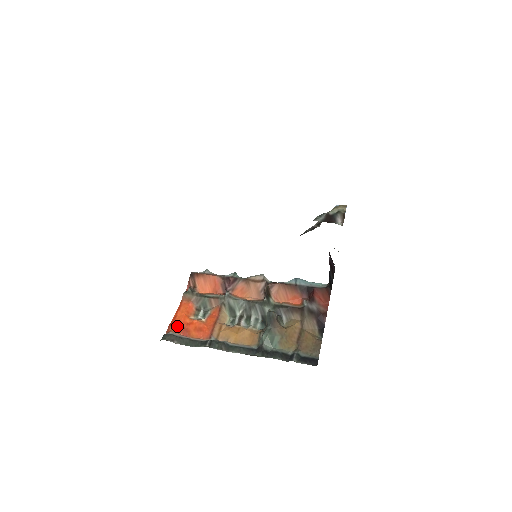
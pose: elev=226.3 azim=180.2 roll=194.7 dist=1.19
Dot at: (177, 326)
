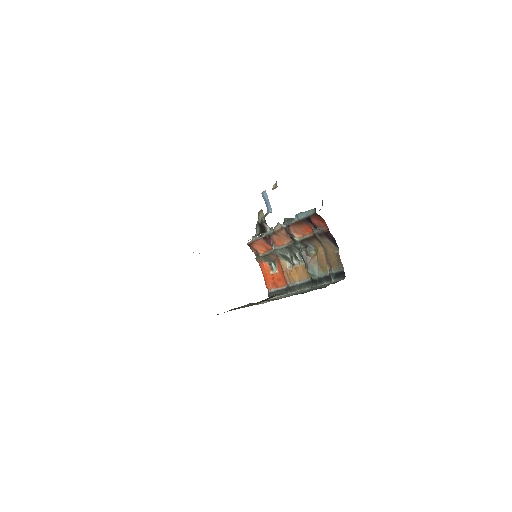
Dot at: (269, 284)
